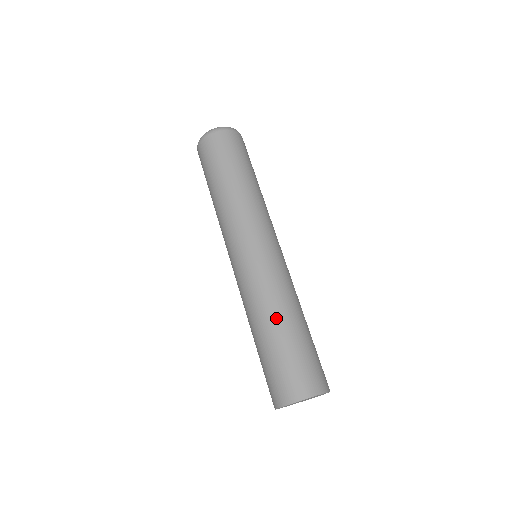
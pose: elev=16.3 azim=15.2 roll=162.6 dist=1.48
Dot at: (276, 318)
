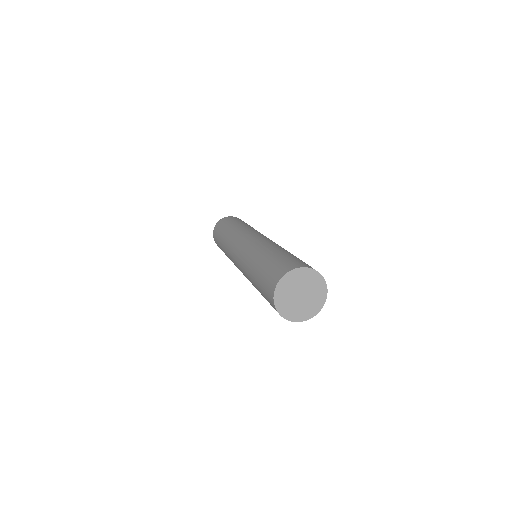
Dot at: (257, 258)
